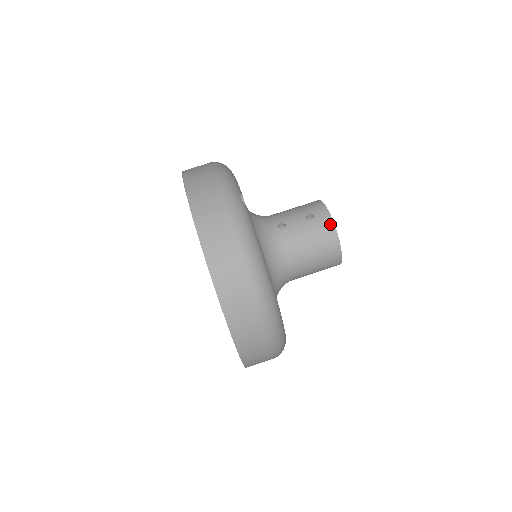
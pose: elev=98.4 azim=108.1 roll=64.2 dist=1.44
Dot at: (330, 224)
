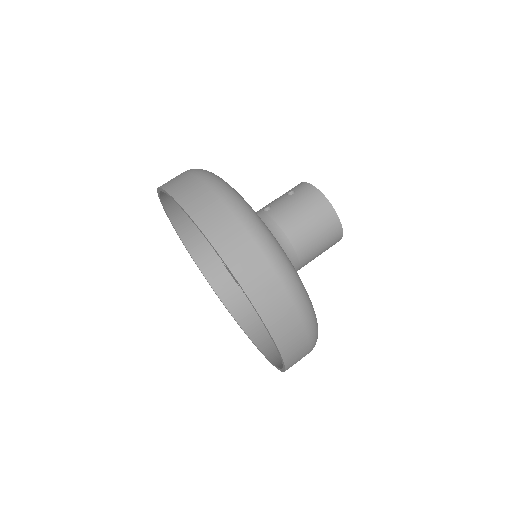
Dot at: (312, 189)
